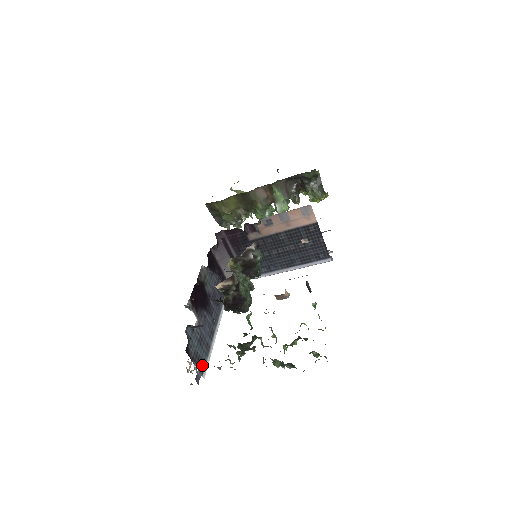
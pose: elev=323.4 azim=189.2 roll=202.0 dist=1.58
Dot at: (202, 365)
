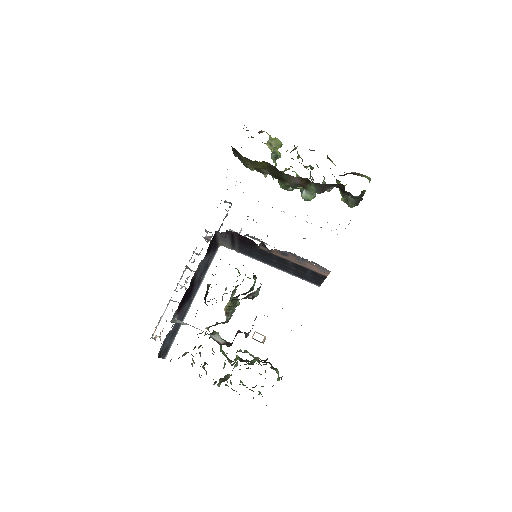
Dot at: (167, 350)
